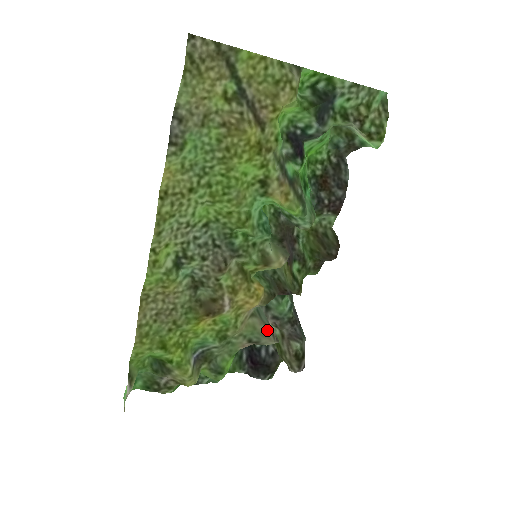
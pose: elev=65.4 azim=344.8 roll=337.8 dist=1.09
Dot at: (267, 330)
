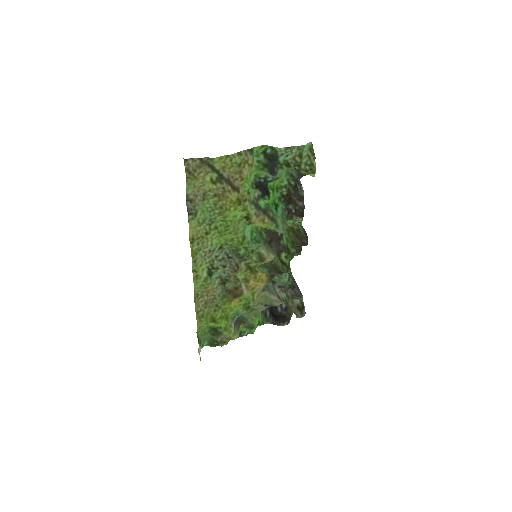
Dot at: (275, 297)
